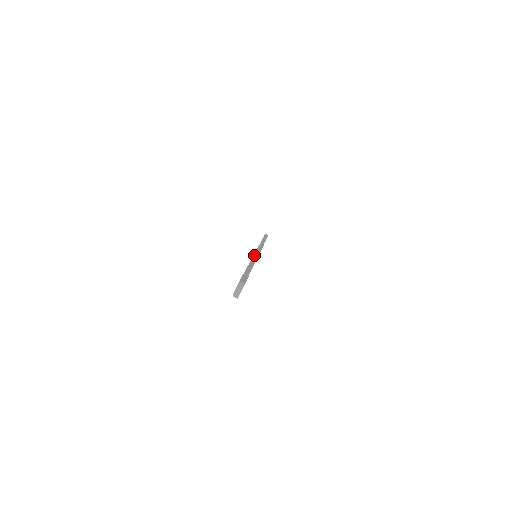
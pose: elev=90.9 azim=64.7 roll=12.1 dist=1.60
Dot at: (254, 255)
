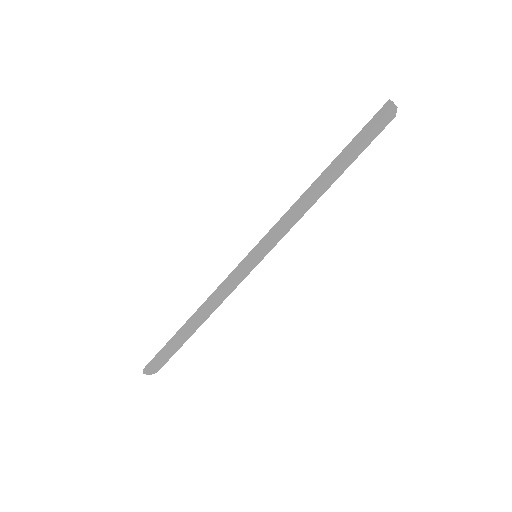
Dot at: (285, 230)
